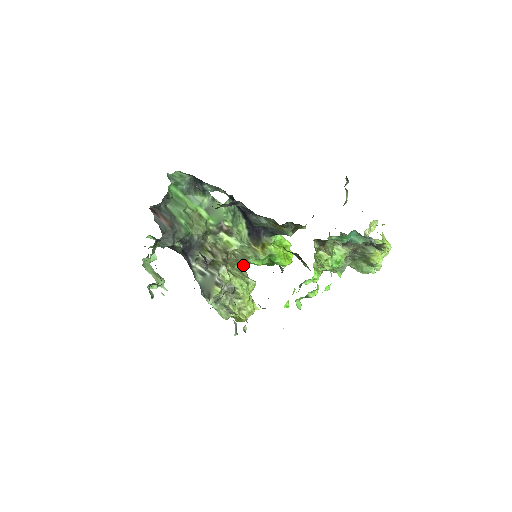
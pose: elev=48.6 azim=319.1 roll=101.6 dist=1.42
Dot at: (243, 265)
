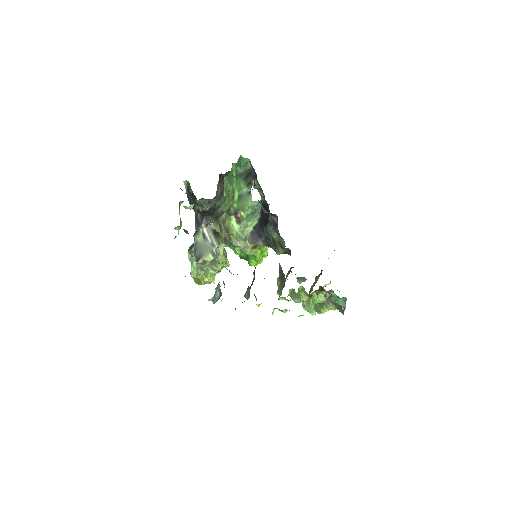
Dot at: (226, 246)
